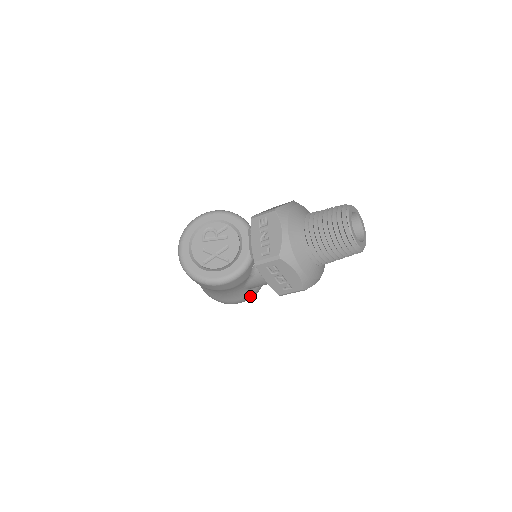
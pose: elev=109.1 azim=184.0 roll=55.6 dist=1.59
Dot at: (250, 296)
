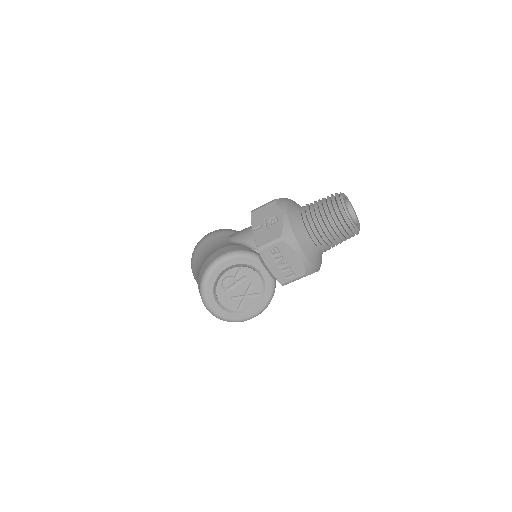
Dot at: occluded
